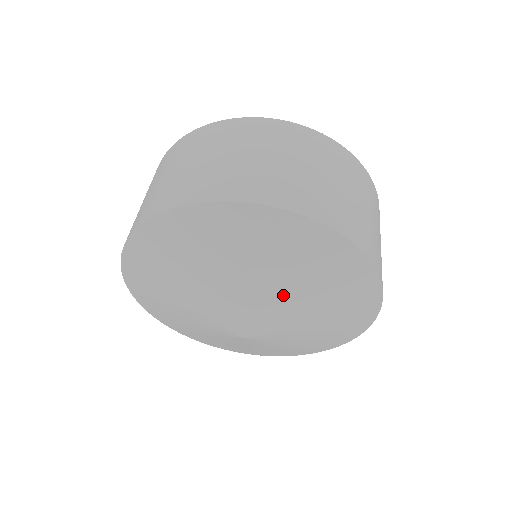
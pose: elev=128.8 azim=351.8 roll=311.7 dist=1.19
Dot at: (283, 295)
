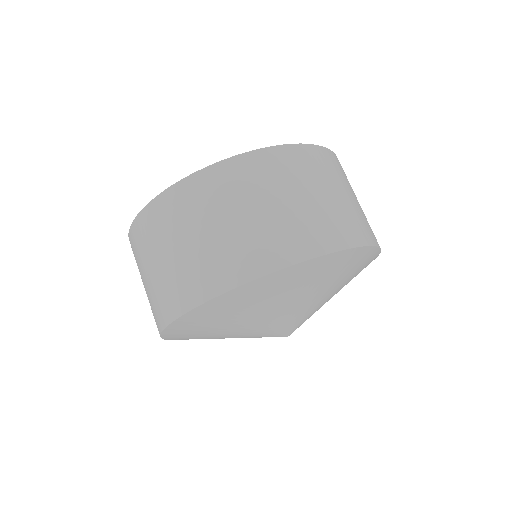
Dot at: (325, 298)
